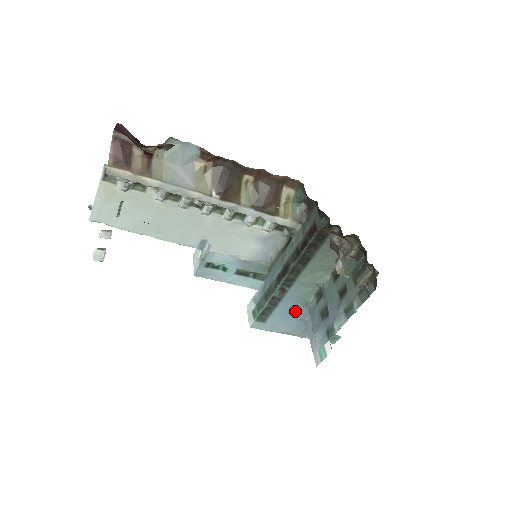
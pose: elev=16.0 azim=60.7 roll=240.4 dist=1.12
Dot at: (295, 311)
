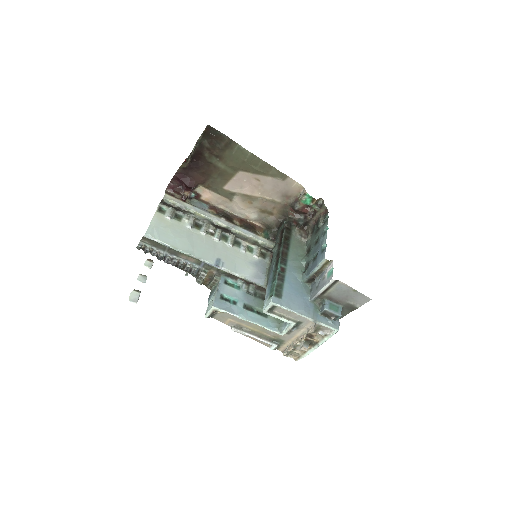
Dot at: (298, 289)
